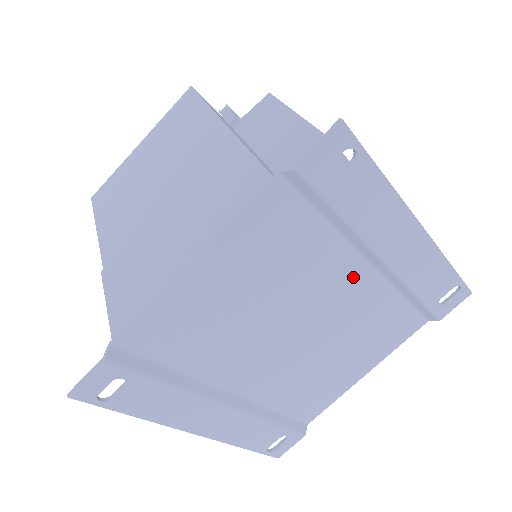
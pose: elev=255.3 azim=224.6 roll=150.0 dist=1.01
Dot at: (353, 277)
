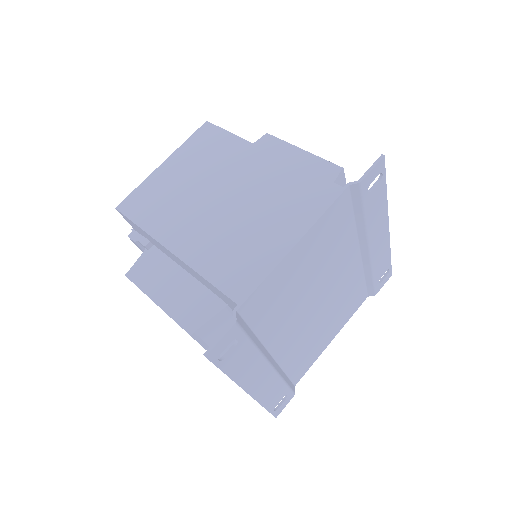
Dot at: (351, 261)
